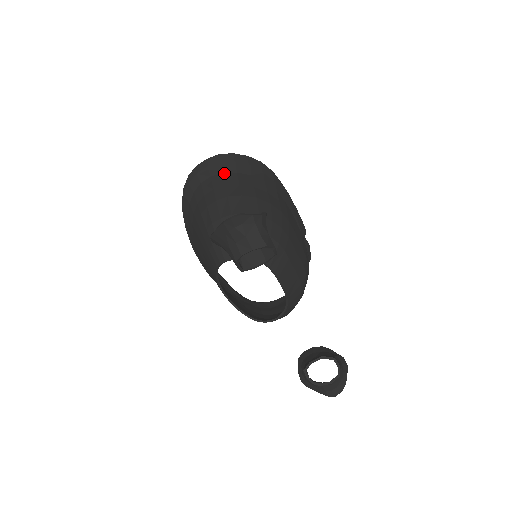
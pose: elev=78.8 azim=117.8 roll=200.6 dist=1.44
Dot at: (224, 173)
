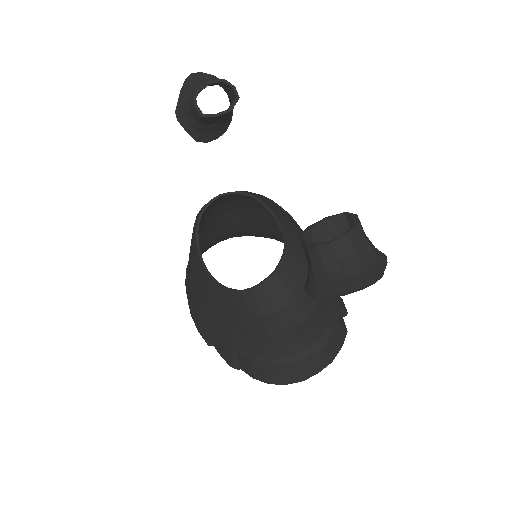
Dot at: occluded
